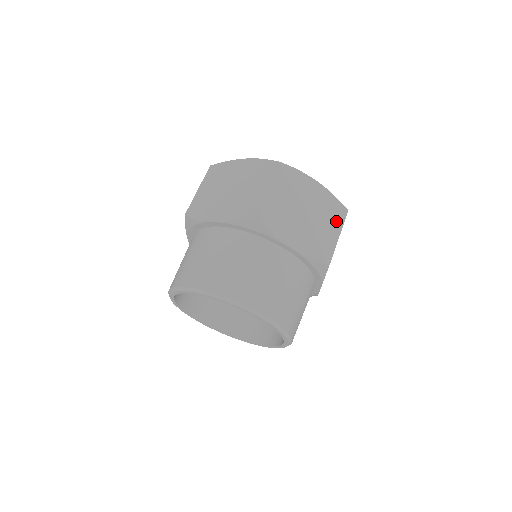
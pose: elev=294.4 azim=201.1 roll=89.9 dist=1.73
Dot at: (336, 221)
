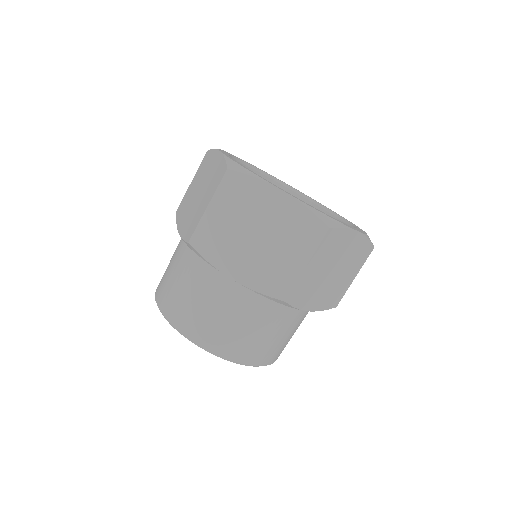
Dot at: (305, 244)
